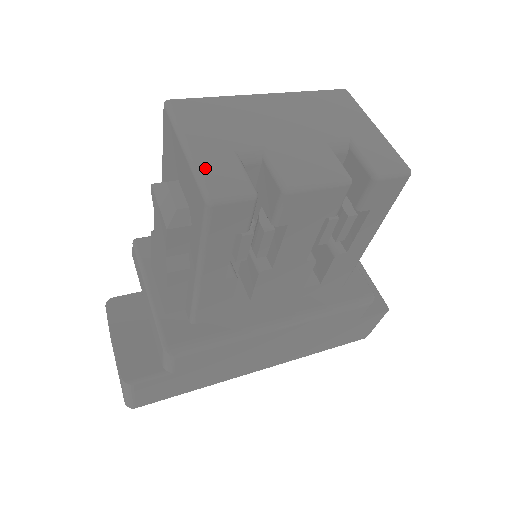
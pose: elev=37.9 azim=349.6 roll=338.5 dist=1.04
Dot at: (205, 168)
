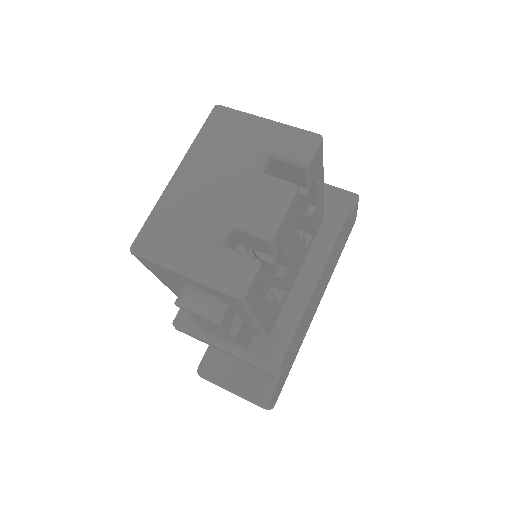
Dot at: (213, 277)
